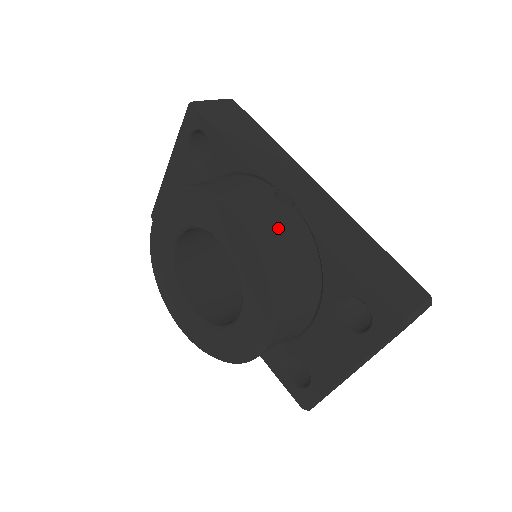
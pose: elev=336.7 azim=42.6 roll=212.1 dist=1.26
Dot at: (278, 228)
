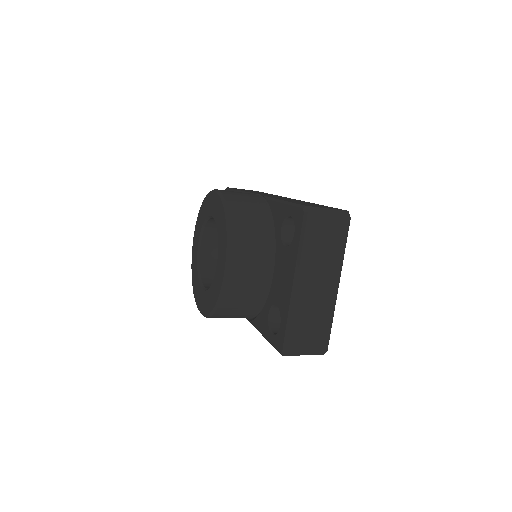
Dot at: (241, 196)
